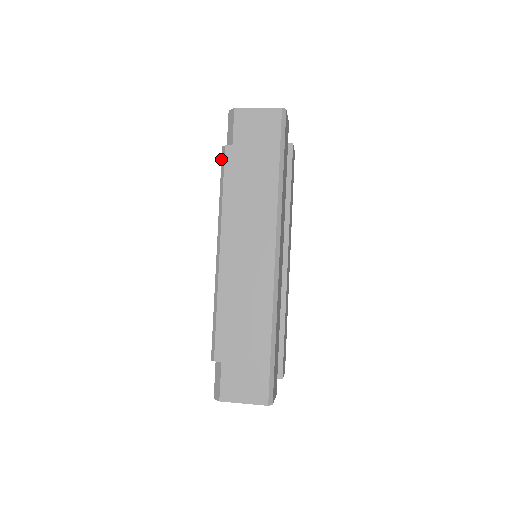
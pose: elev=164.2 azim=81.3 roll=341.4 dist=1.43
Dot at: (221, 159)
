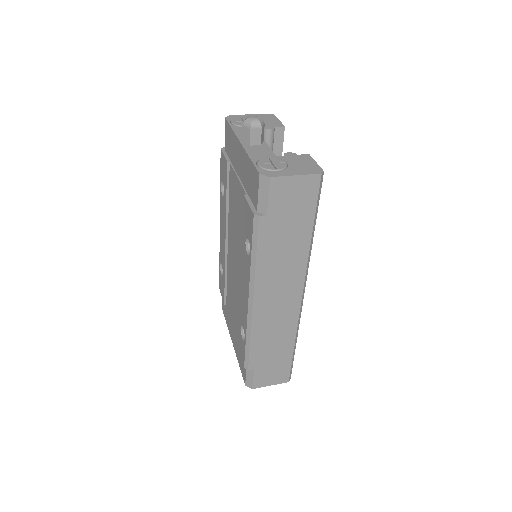
Dot at: (253, 226)
